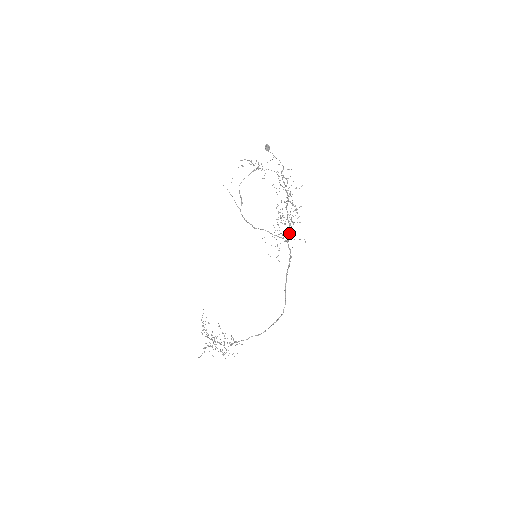
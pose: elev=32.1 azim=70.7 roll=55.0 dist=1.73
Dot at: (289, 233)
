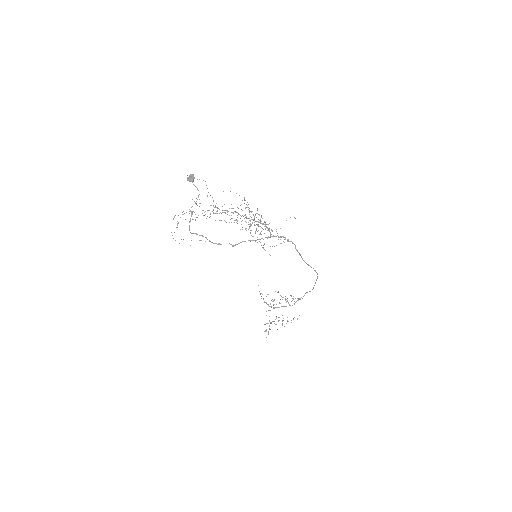
Dot at: occluded
